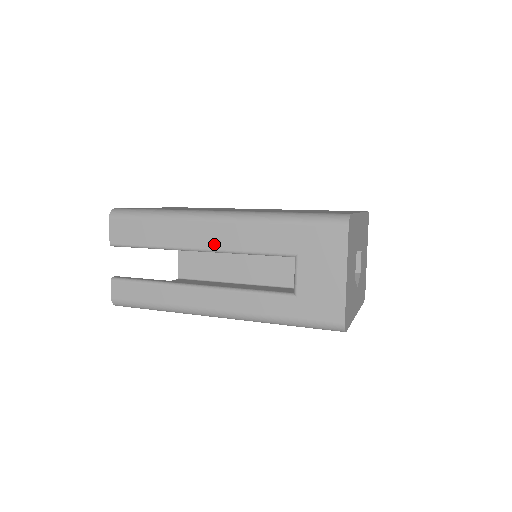
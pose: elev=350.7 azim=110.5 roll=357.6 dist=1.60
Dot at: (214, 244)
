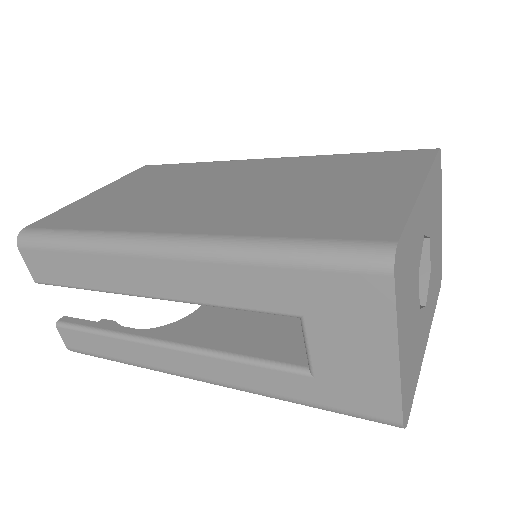
Dot at: (167, 291)
